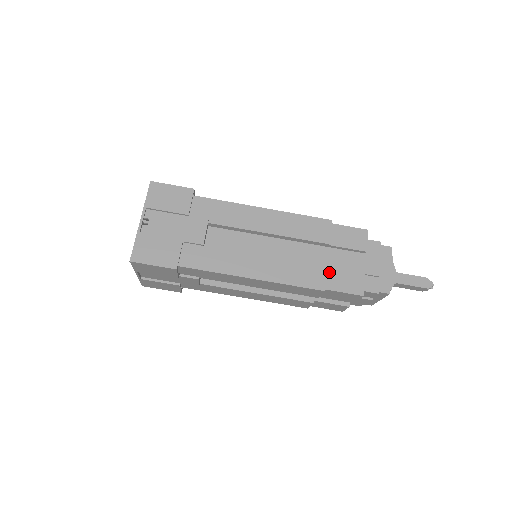
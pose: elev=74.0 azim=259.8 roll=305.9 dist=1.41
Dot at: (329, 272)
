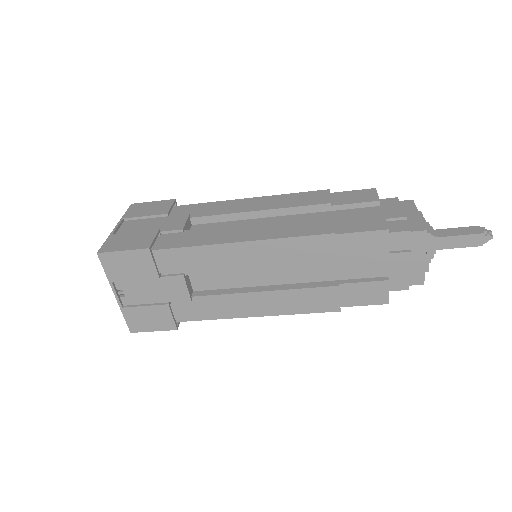
Dot at: (342, 290)
